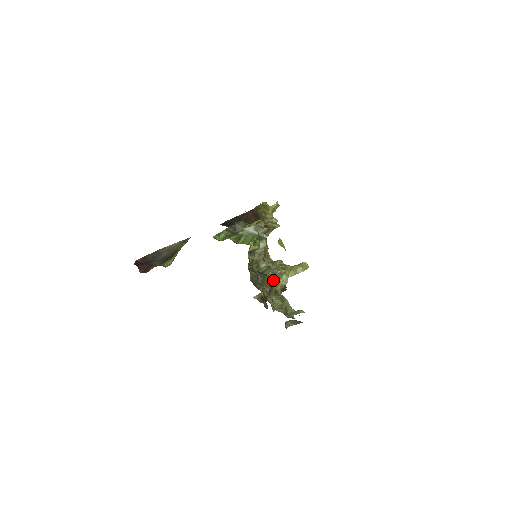
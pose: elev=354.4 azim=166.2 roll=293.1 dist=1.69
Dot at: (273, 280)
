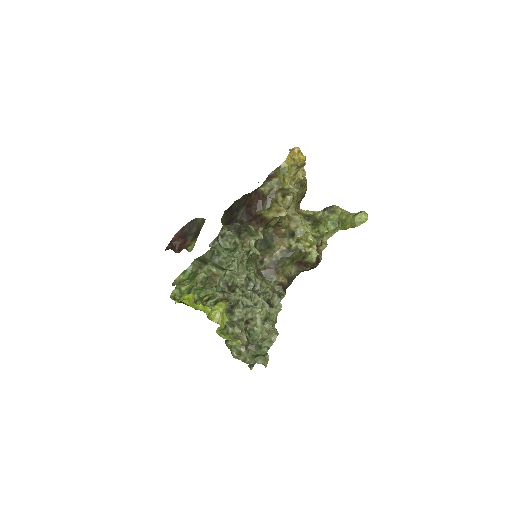
Dot at: (299, 258)
